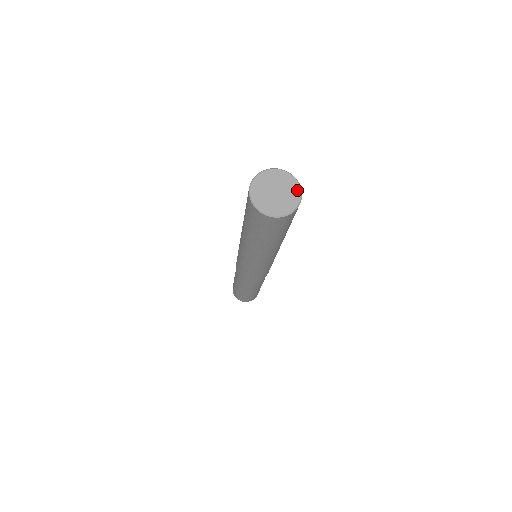
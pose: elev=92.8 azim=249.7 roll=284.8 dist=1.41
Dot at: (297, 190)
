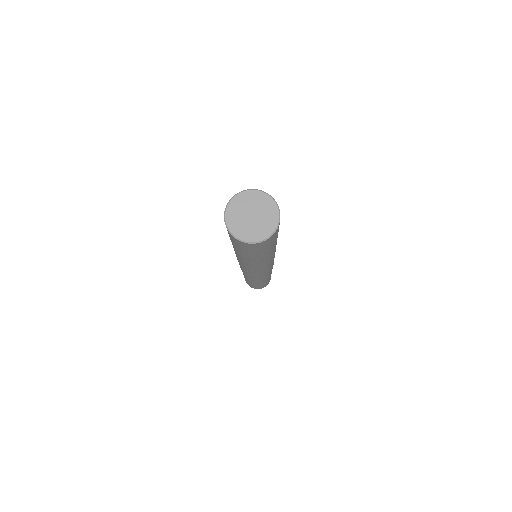
Dot at: (274, 209)
